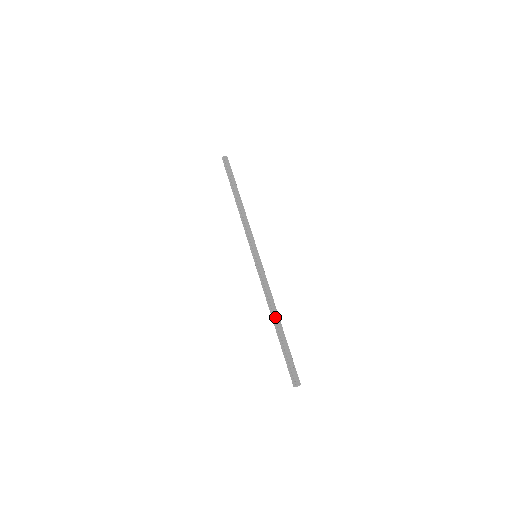
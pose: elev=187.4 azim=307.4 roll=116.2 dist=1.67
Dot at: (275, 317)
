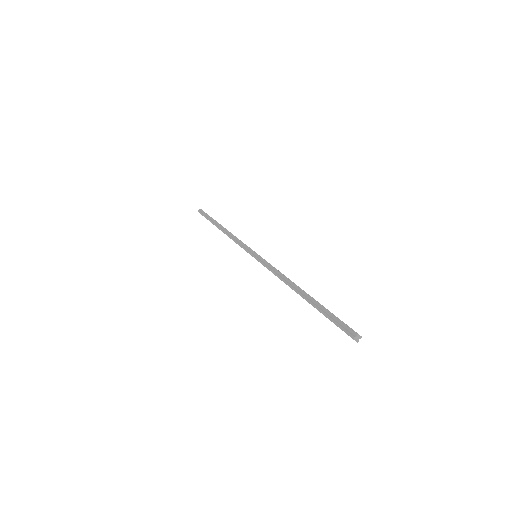
Dot at: (299, 287)
